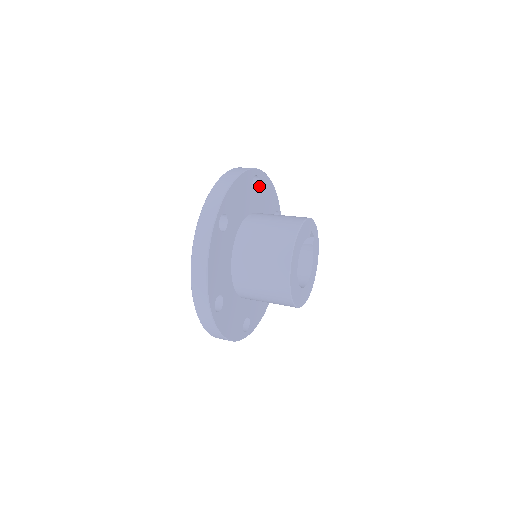
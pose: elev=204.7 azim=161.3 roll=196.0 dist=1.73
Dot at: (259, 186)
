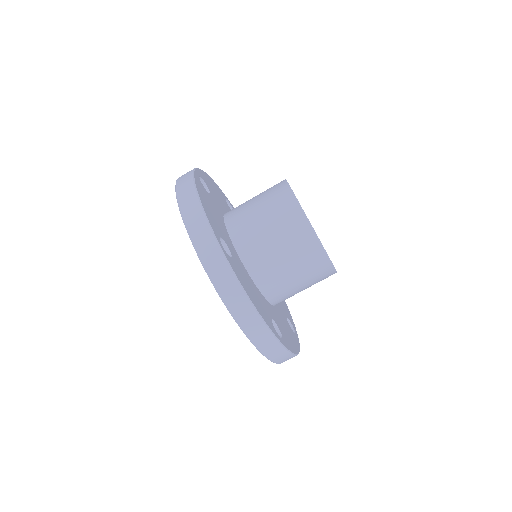
Dot at: occluded
